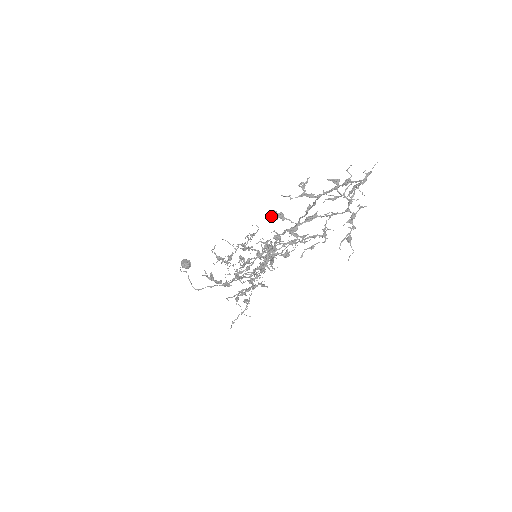
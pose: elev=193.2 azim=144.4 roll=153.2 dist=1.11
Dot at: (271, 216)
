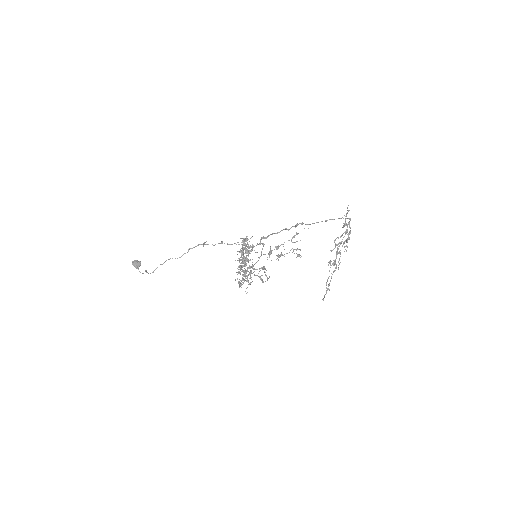
Dot at: occluded
